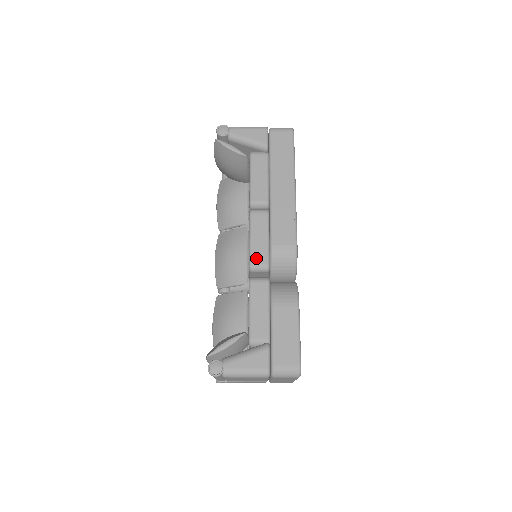
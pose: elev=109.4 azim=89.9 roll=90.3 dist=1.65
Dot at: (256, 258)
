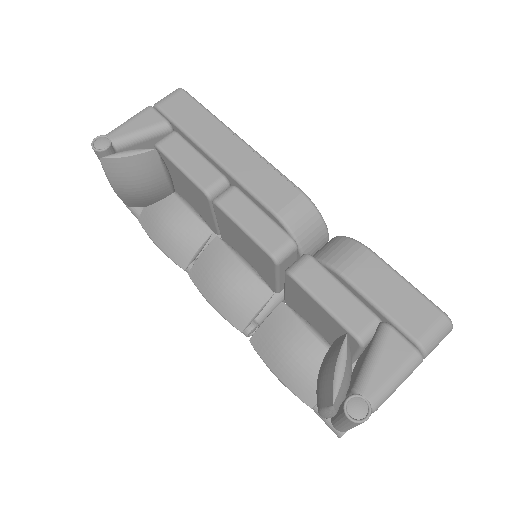
Dot at: (271, 243)
